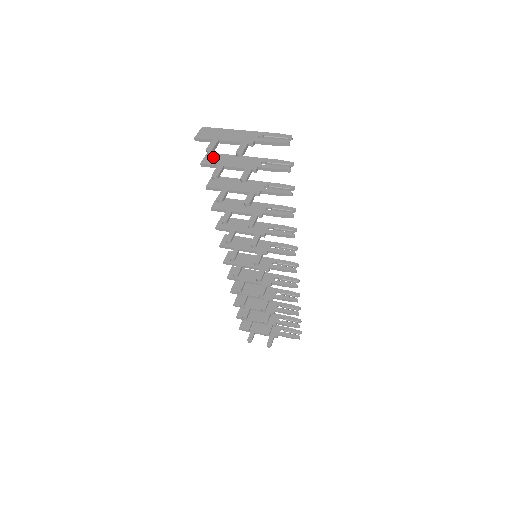
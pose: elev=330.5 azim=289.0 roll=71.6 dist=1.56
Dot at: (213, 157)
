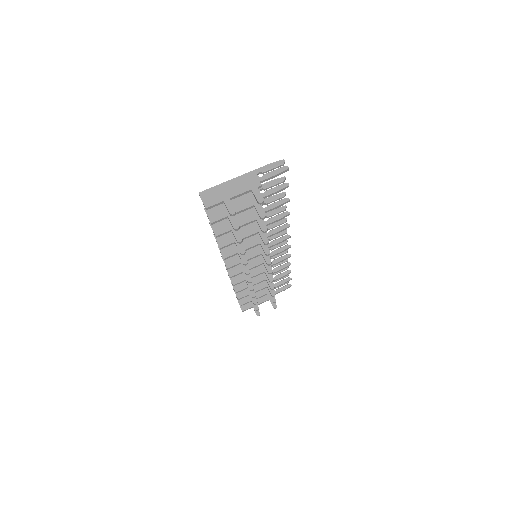
Dot at: (215, 210)
